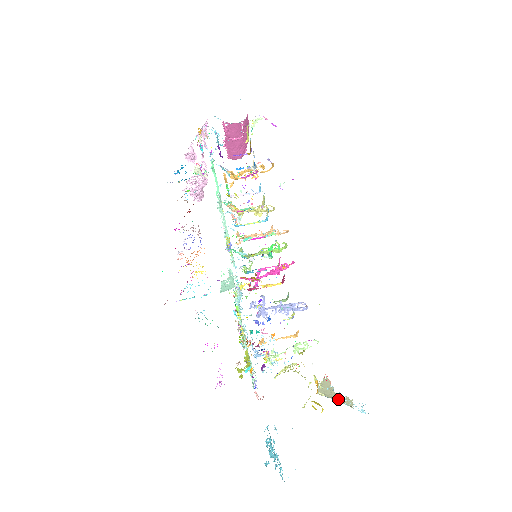
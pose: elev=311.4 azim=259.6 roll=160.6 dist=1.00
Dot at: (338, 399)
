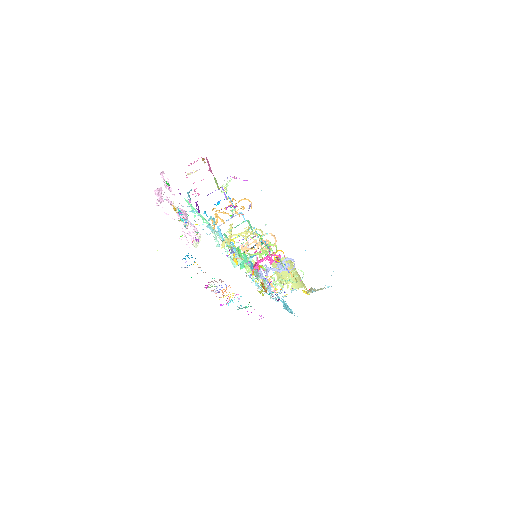
Dot at: (317, 290)
